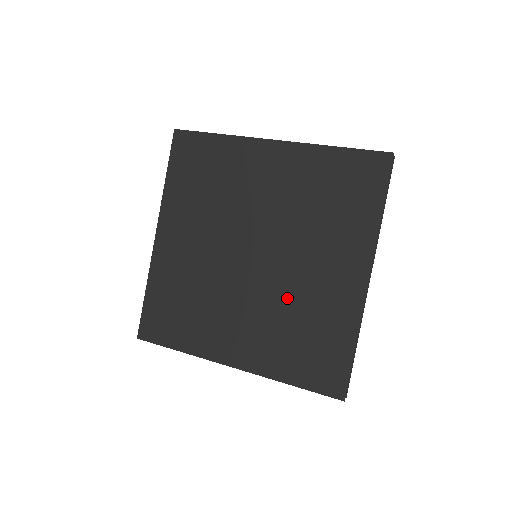
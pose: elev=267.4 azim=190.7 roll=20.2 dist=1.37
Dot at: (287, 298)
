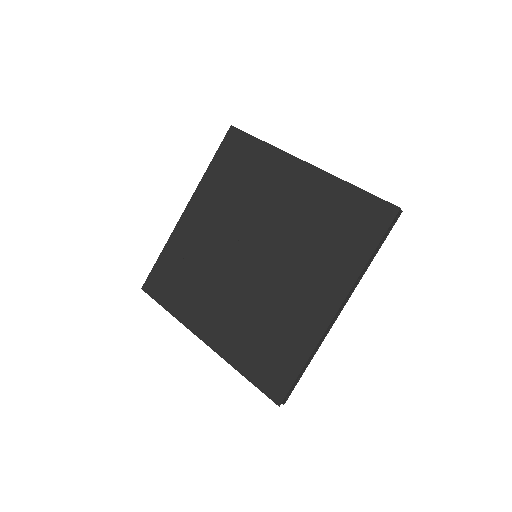
Dot at: (266, 301)
